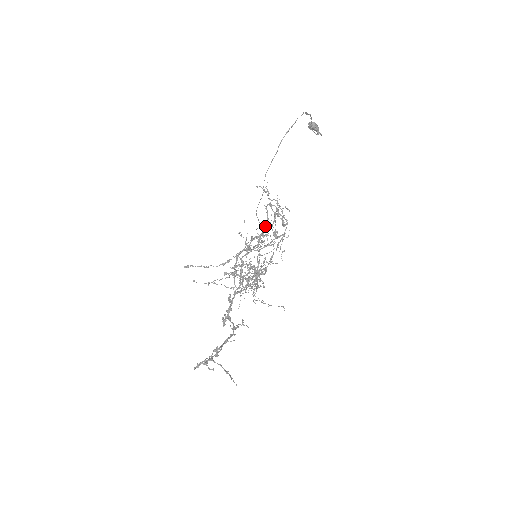
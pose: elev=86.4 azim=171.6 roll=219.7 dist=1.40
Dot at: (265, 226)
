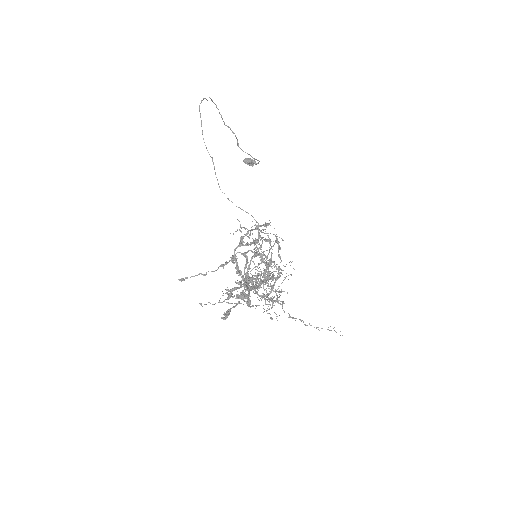
Dot at: occluded
